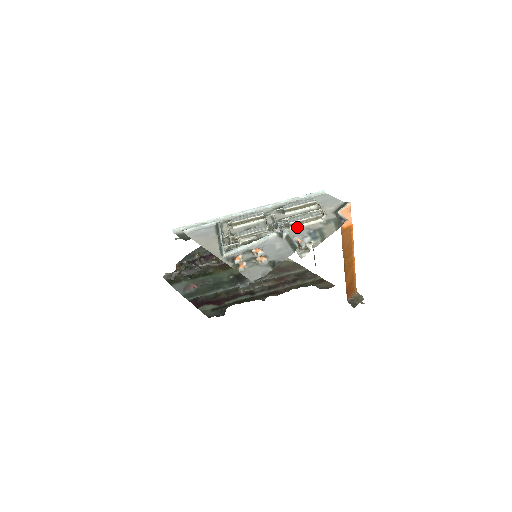
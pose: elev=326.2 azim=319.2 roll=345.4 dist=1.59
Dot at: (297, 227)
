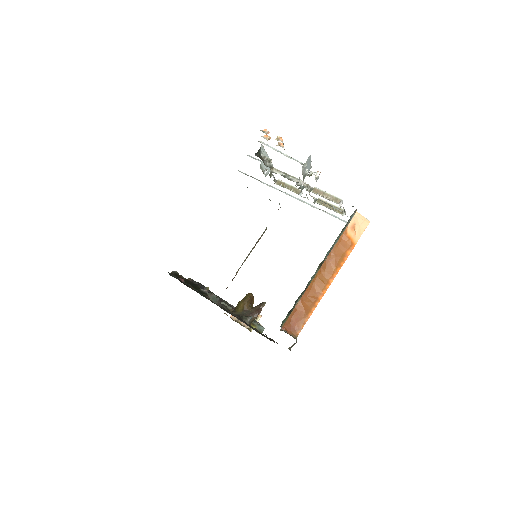
Dot at: (317, 194)
